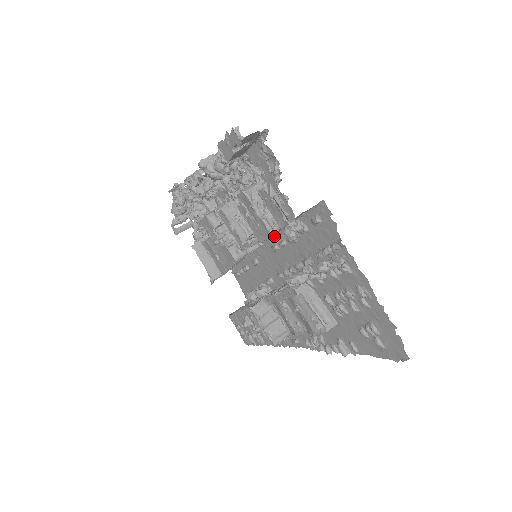
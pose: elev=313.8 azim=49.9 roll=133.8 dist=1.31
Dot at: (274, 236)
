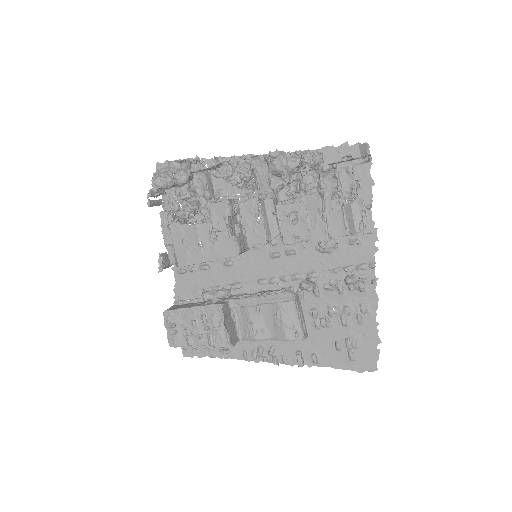
Dot at: occluded
